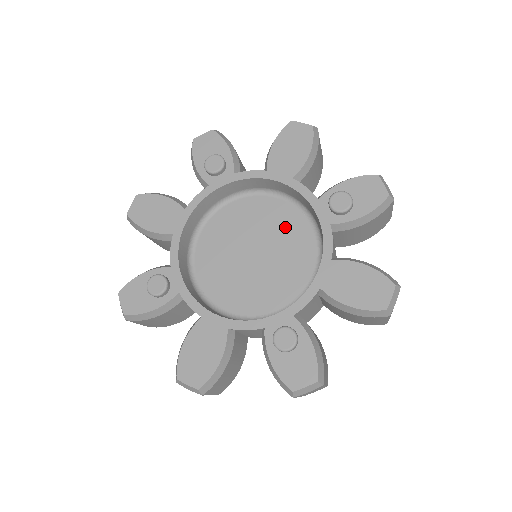
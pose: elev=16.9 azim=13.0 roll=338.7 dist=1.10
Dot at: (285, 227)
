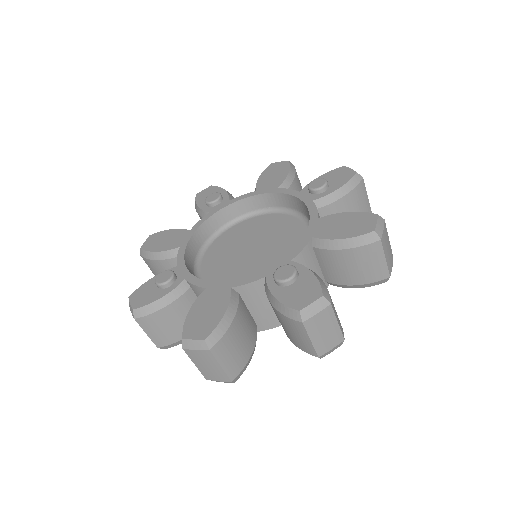
Dot at: (278, 227)
